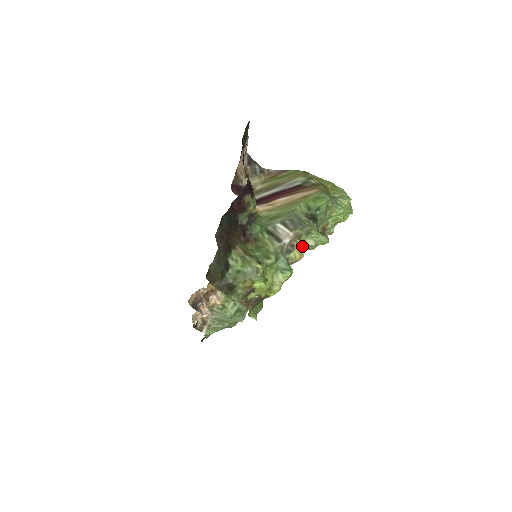
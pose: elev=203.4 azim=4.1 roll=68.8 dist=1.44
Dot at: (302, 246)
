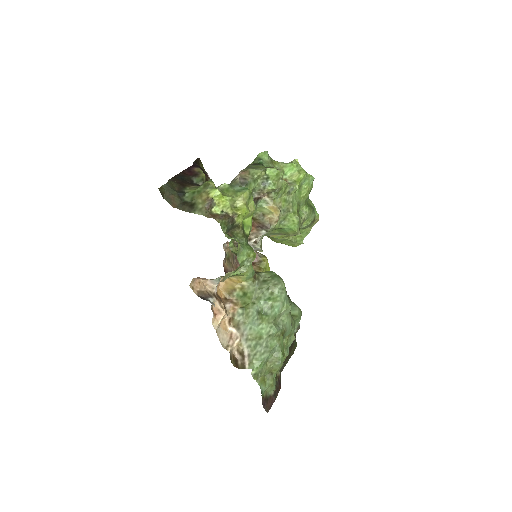
Dot at: (254, 178)
